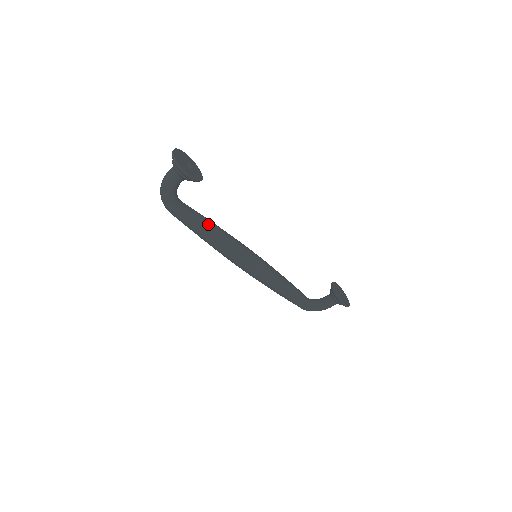
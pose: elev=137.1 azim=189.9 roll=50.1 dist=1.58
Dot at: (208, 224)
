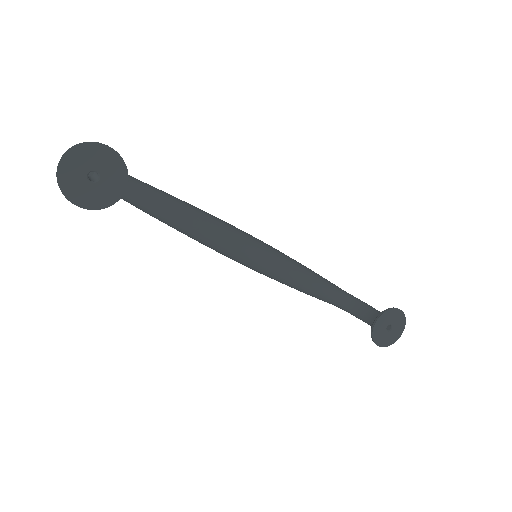
Dot at: (168, 217)
